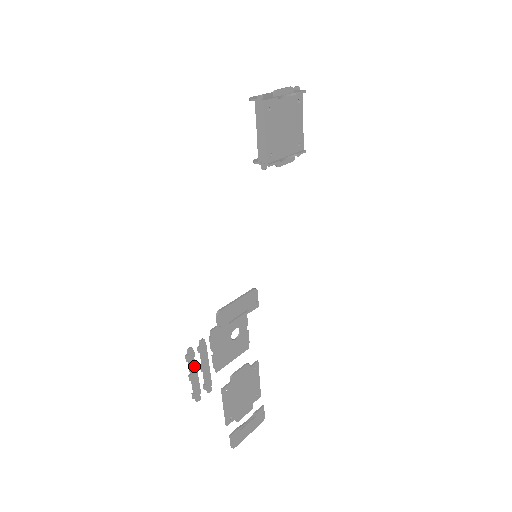
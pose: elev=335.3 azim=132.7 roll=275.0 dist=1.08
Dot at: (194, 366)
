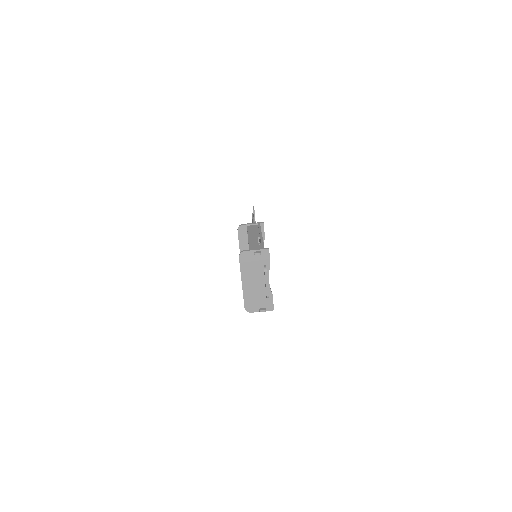
Dot at: occluded
